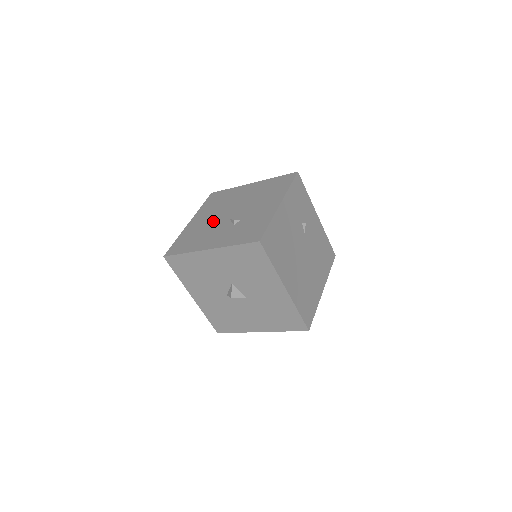
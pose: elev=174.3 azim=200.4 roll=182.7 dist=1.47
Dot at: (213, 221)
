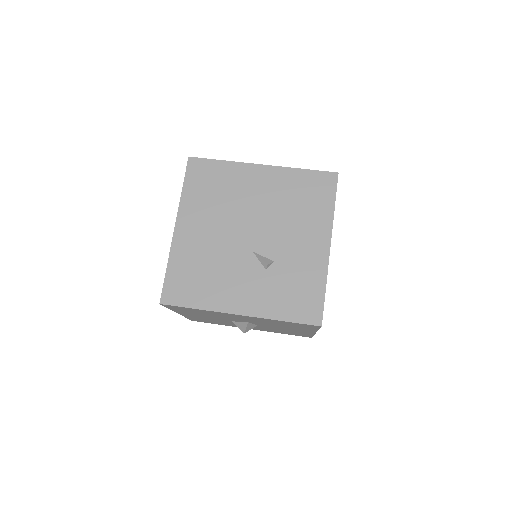
Dot at: (223, 244)
